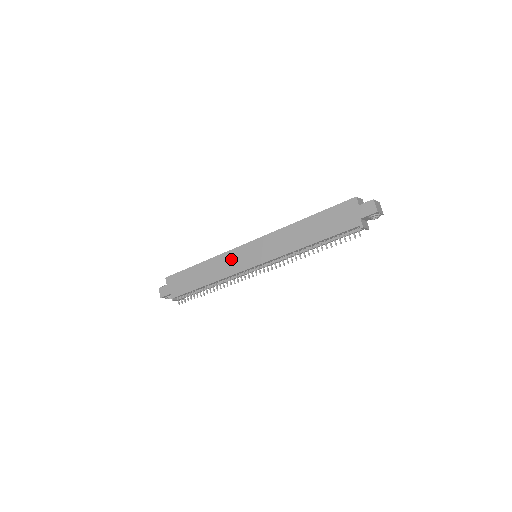
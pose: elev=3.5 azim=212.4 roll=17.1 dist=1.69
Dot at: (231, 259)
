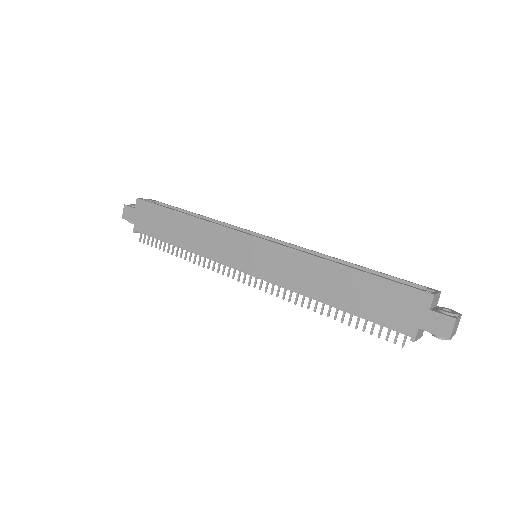
Dot at: (222, 240)
